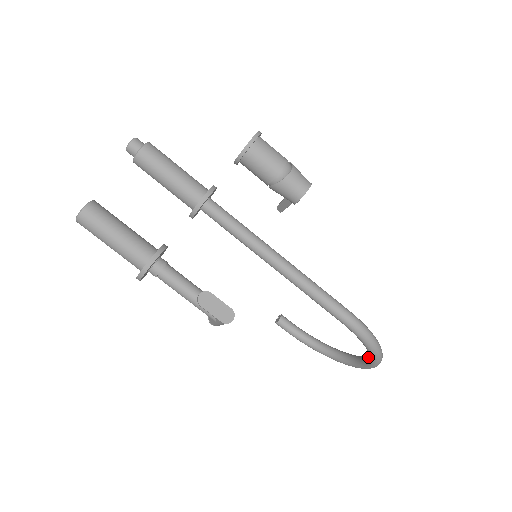
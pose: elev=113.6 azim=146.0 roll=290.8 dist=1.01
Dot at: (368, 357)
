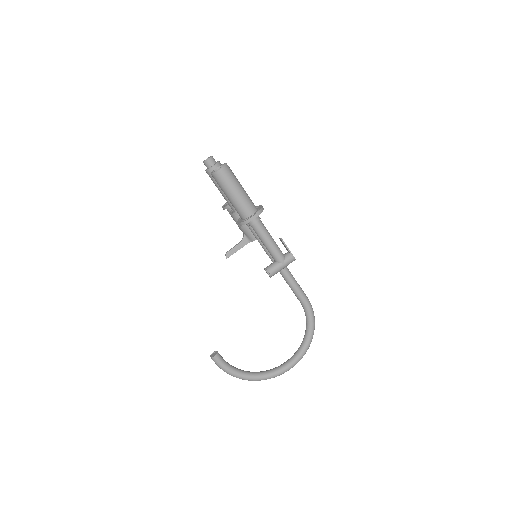
Dot at: (301, 346)
